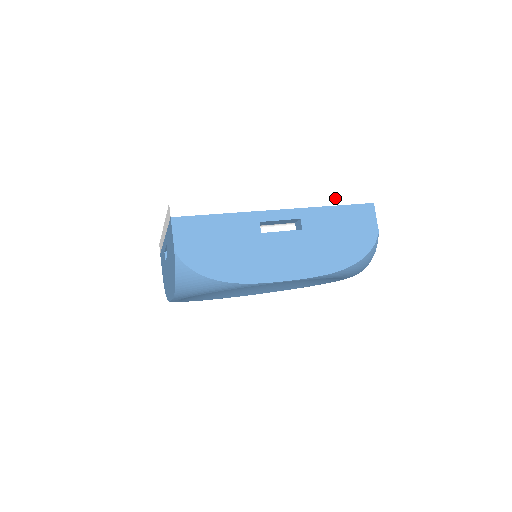
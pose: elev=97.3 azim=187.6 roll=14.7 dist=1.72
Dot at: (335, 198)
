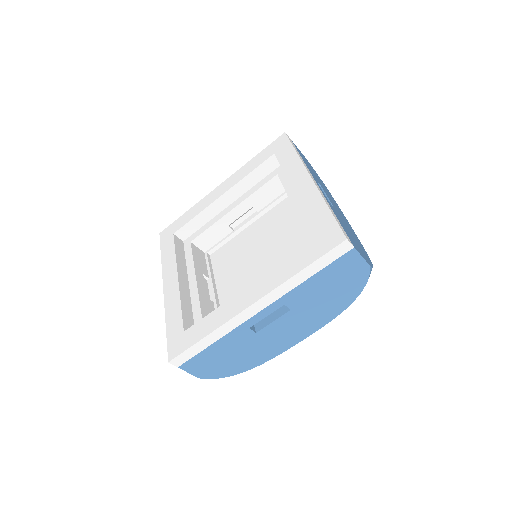
Dot at: (309, 270)
